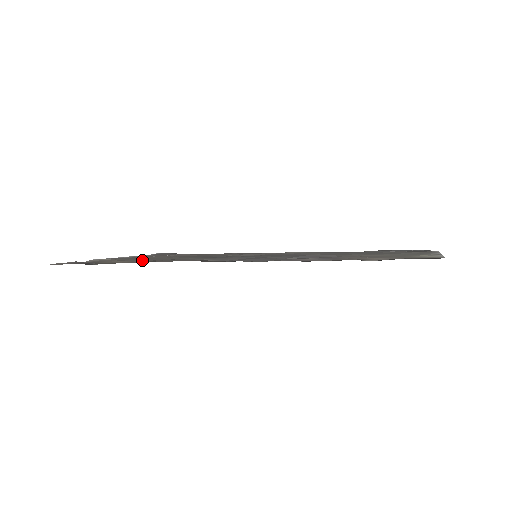
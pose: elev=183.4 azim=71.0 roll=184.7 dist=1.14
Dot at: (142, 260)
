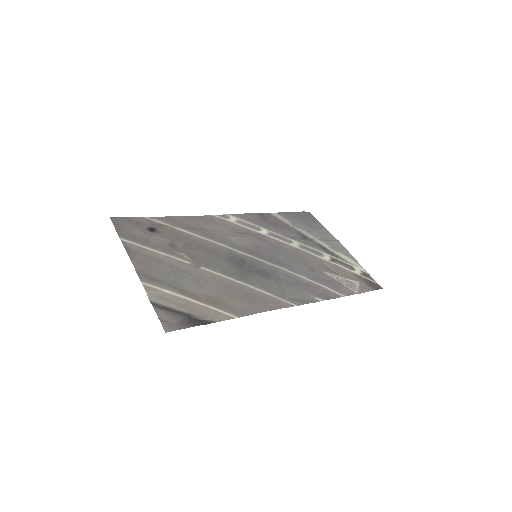
Dot at: (213, 295)
